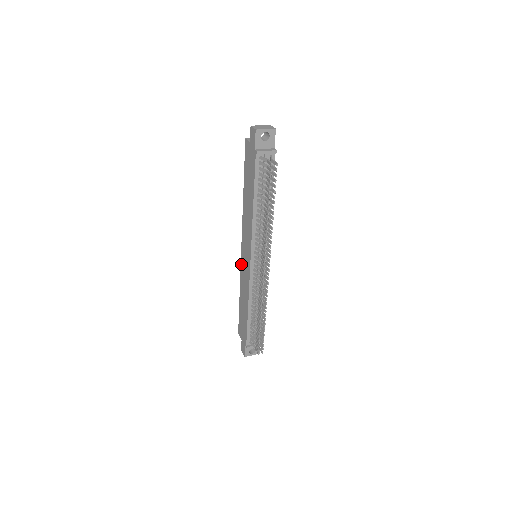
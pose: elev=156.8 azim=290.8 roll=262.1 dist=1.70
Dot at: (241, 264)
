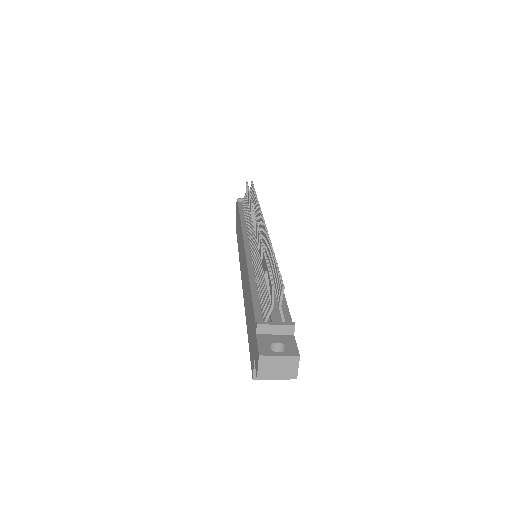
Dot at: (242, 287)
